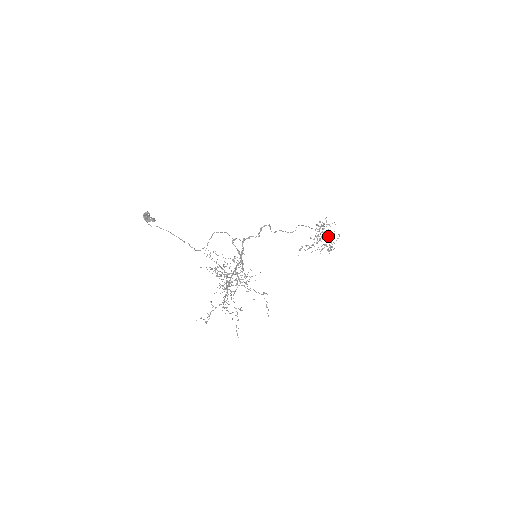
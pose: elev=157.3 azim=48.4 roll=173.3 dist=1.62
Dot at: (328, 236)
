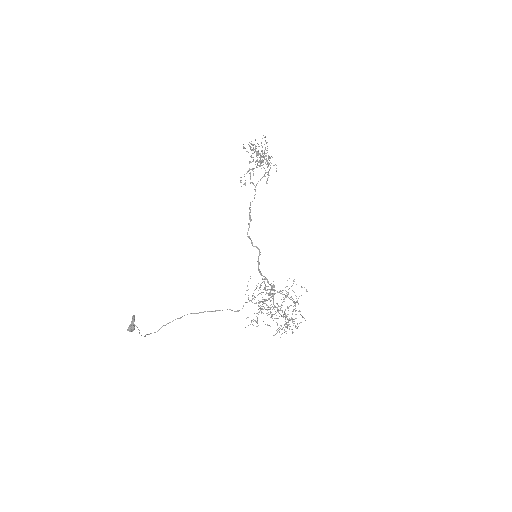
Dot at: (268, 158)
